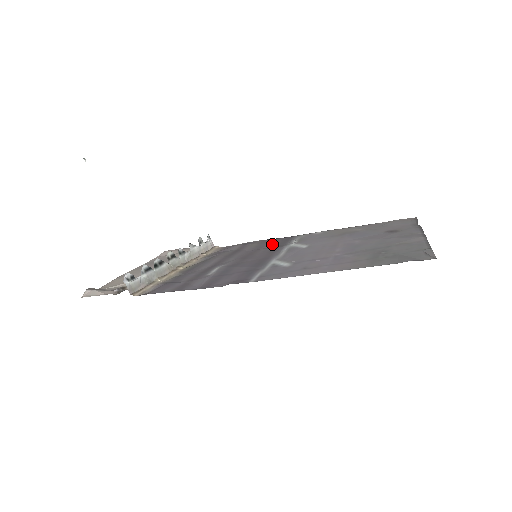
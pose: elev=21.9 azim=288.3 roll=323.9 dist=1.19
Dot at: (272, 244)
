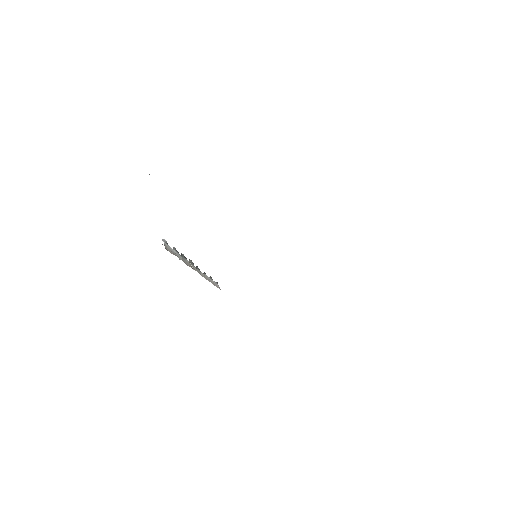
Dot at: occluded
